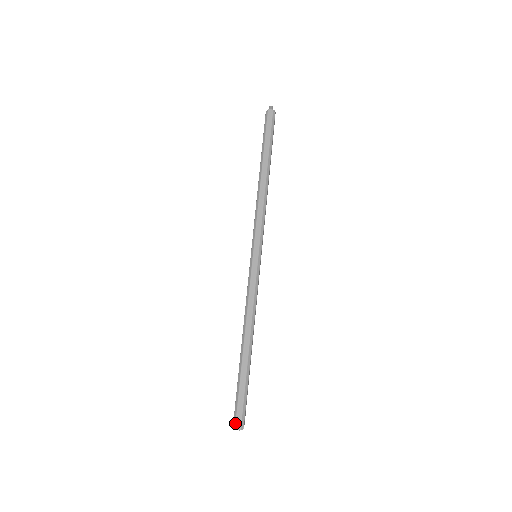
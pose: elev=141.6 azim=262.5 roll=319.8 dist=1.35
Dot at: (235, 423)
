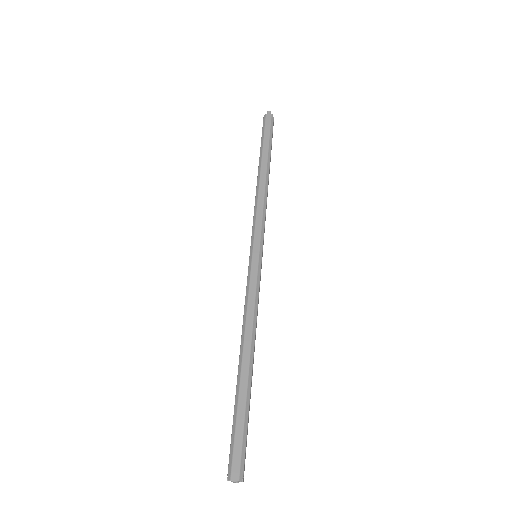
Dot at: (230, 471)
